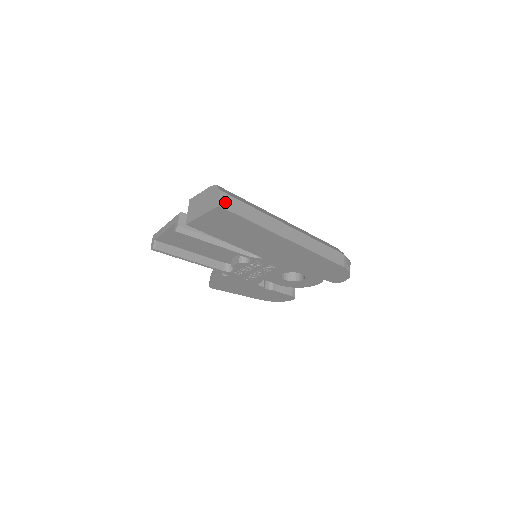
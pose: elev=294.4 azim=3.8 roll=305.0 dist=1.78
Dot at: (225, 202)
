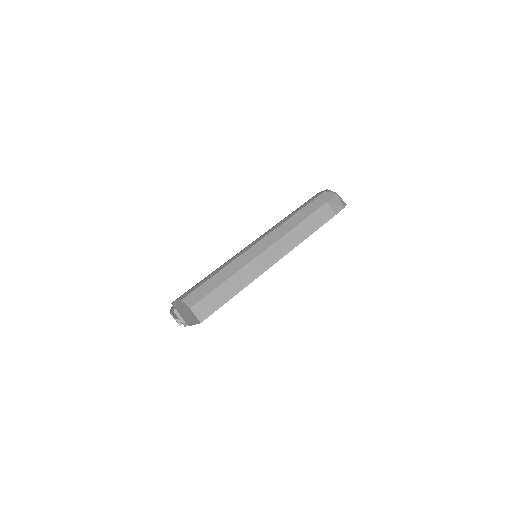
Dot at: (202, 312)
